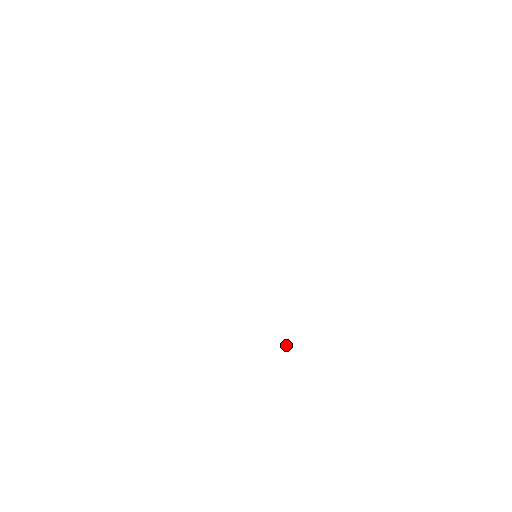
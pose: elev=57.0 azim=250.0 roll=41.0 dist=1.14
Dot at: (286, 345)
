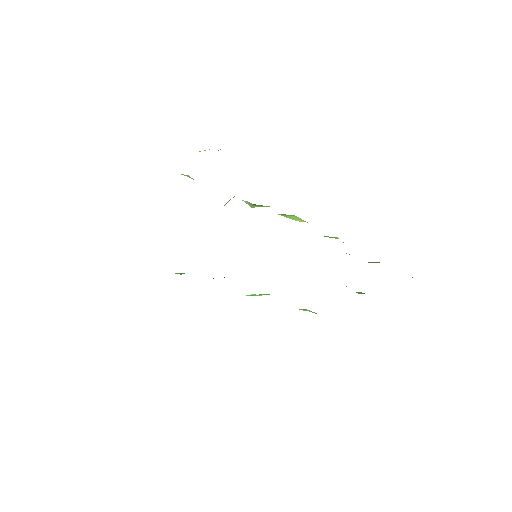
Dot at: (250, 295)
